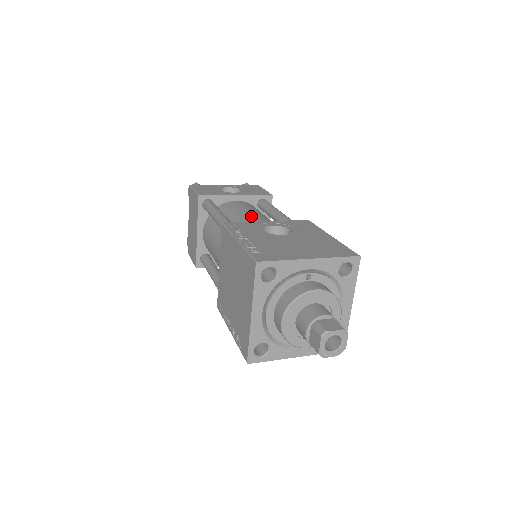
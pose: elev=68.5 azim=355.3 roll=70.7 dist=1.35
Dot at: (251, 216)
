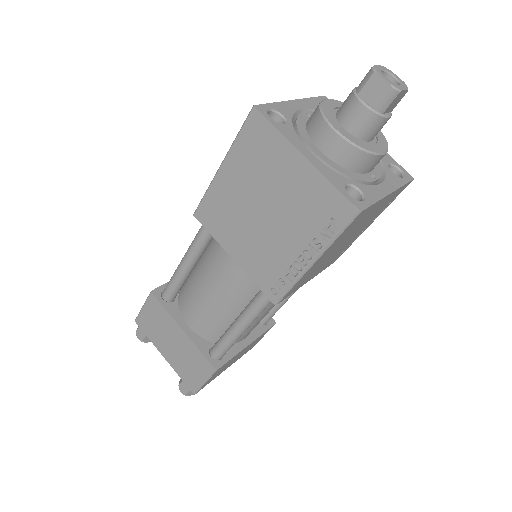
Dot at: occluded
